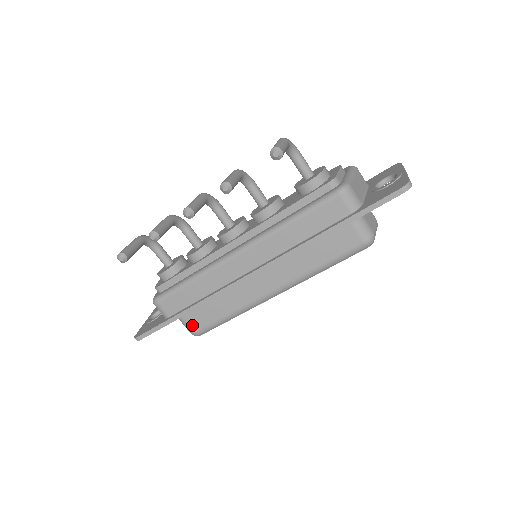
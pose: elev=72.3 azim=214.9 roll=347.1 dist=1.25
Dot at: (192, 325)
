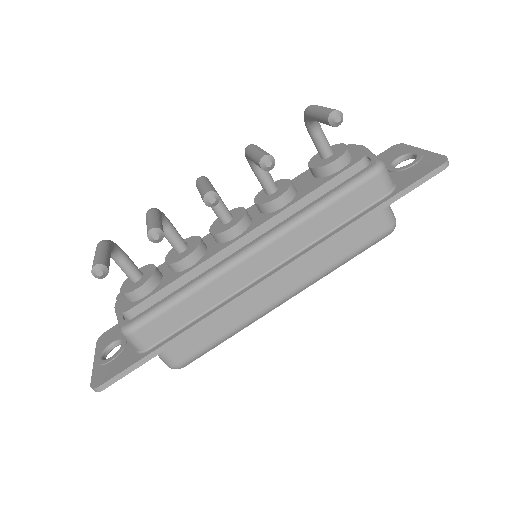
Dot at: (176, 356)
